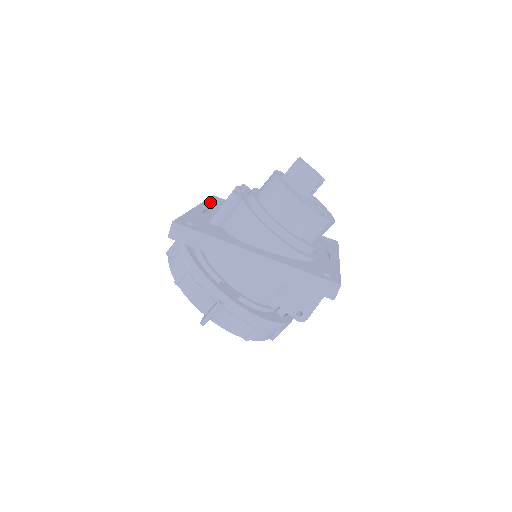
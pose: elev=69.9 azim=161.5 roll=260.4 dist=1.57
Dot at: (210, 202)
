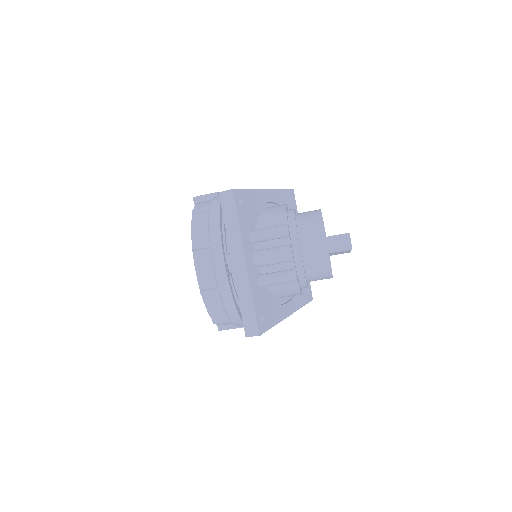
Dot at: (243, 226)
